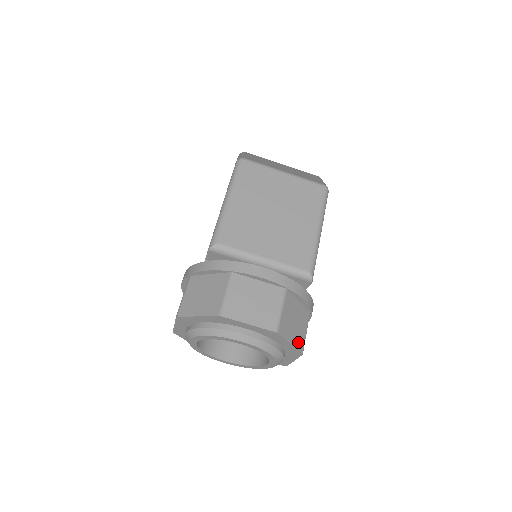
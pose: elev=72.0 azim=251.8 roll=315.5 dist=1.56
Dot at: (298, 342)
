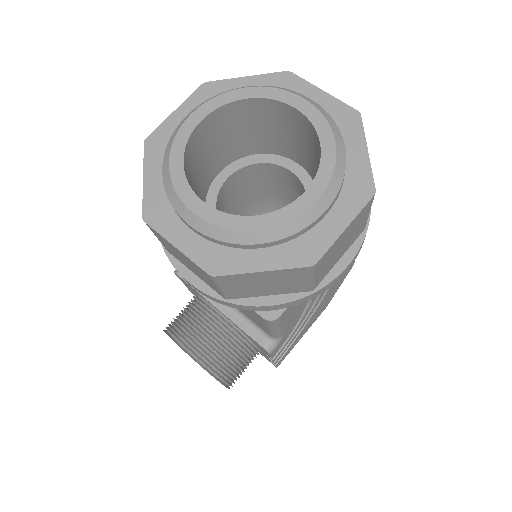
Dot at: occluded
